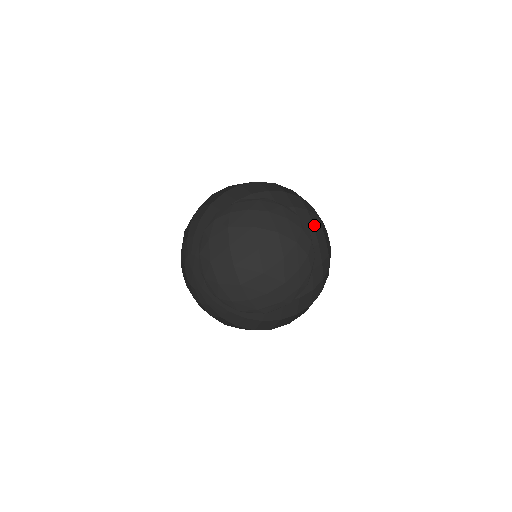
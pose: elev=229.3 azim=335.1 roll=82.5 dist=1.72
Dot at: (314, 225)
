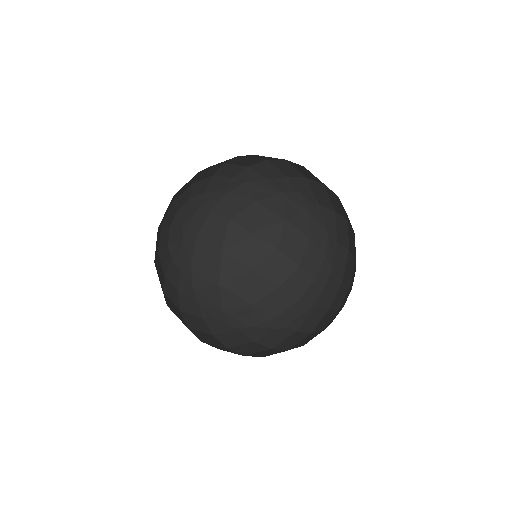
Dot at: (354, 234)
